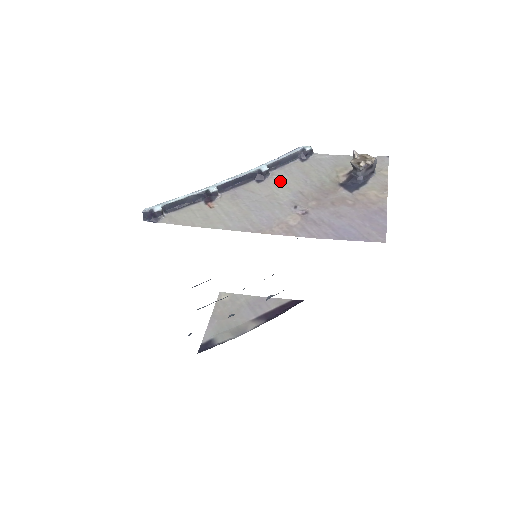
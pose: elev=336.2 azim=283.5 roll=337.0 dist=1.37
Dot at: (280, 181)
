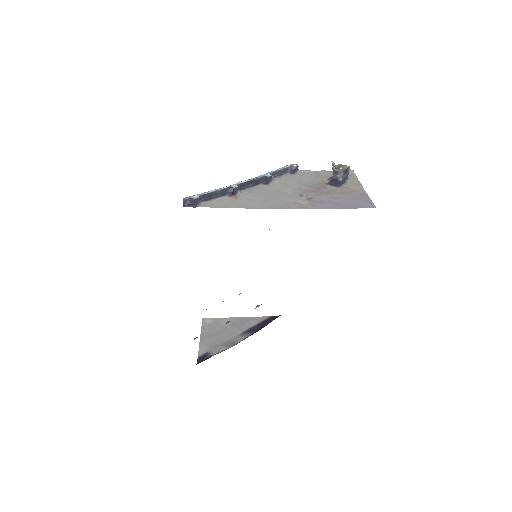
Dot at: (282, 184)
